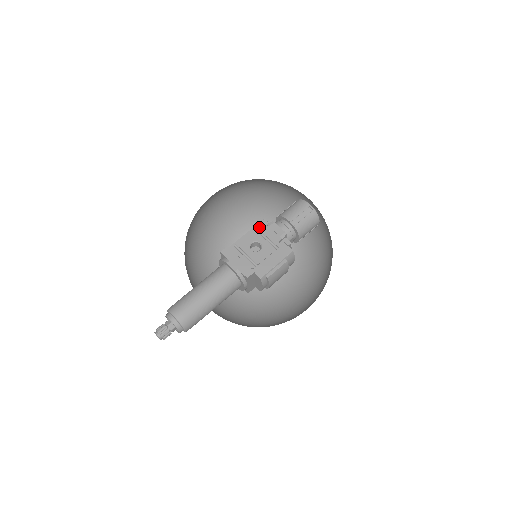
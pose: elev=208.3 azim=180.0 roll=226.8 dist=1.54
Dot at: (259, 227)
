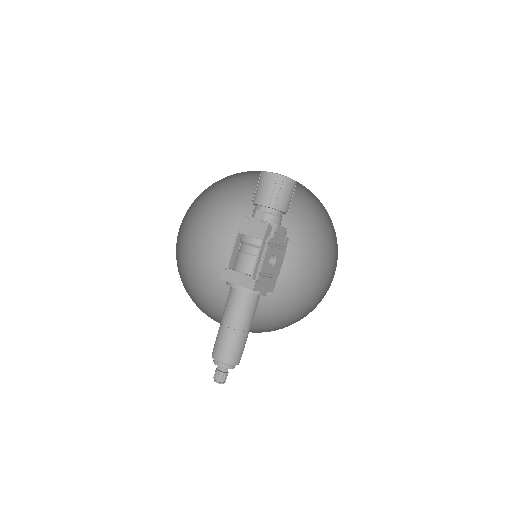
Dot at: (271, 240)
